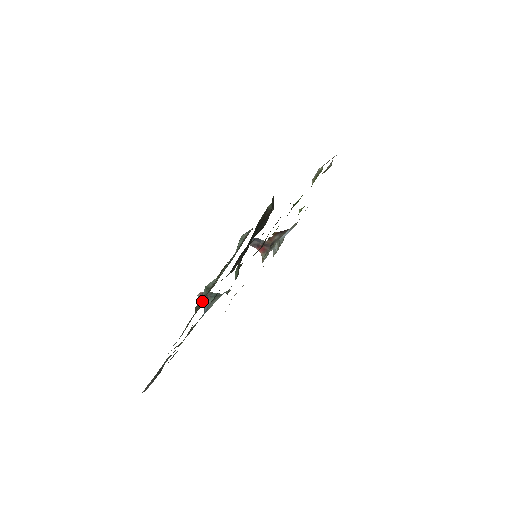
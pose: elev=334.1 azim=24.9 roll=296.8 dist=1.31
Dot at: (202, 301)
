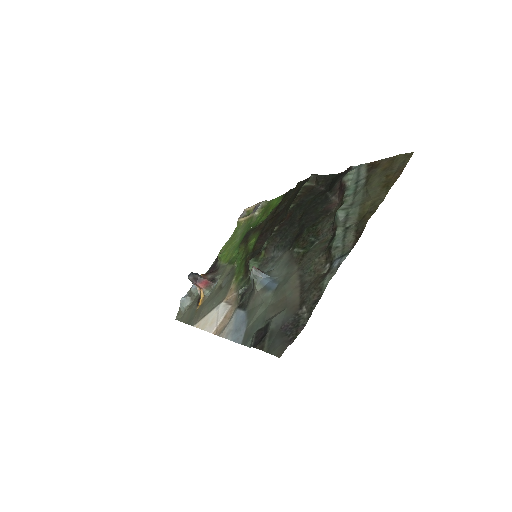
Dot at: (353, 214)
